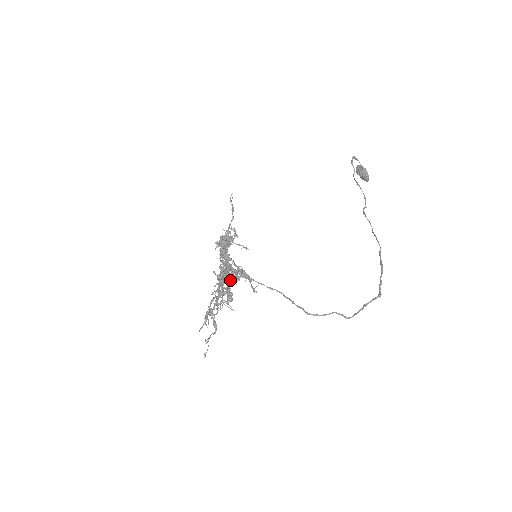
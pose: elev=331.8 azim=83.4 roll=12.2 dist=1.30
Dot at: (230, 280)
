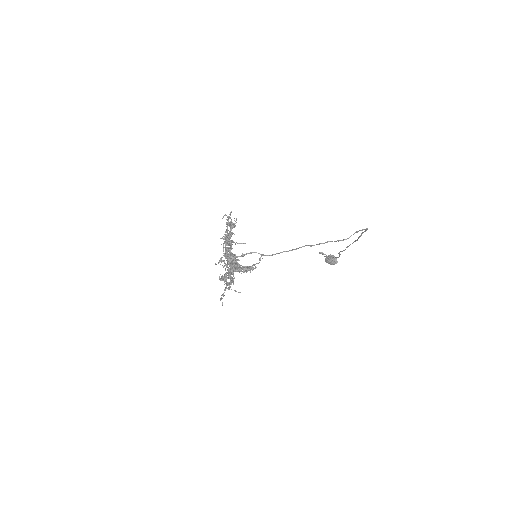
Dot at: (236, 260)
